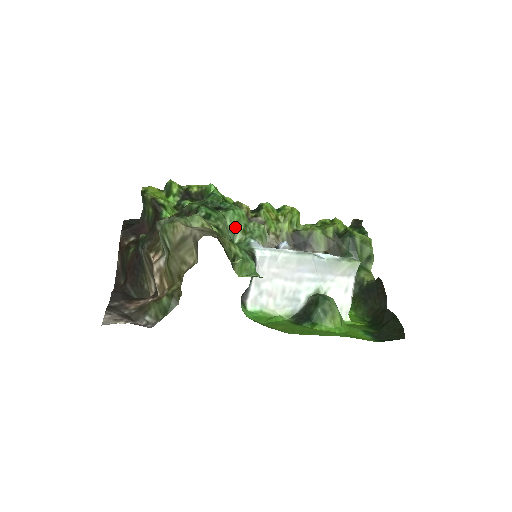
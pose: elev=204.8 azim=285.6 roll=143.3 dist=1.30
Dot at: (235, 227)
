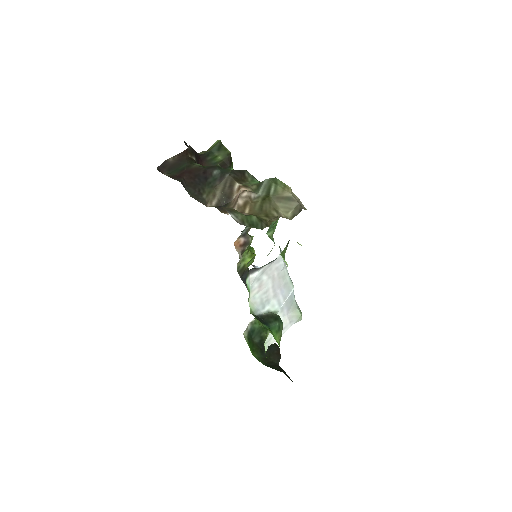
Dot at: (273, 226)
